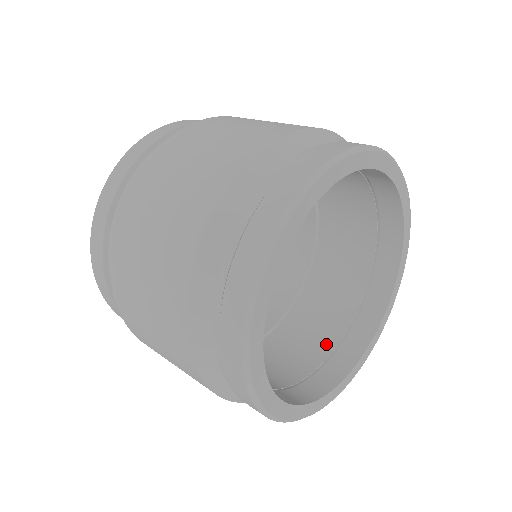
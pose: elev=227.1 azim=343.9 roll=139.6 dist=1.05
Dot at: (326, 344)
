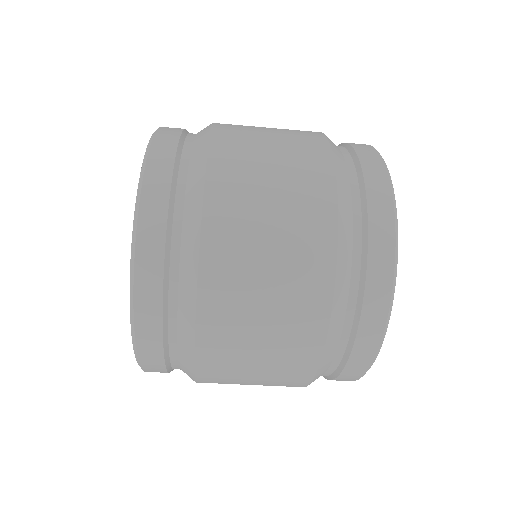
Dot at: occluded
